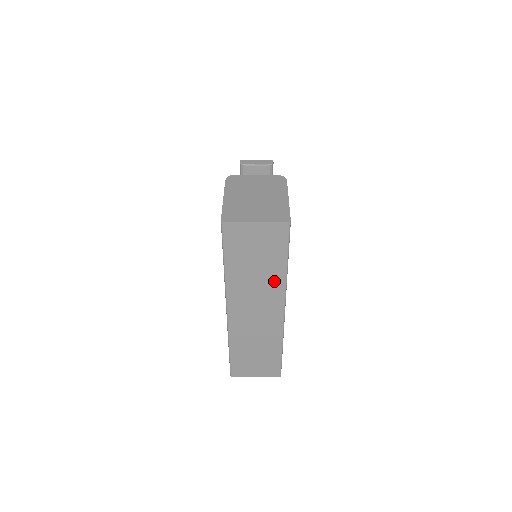
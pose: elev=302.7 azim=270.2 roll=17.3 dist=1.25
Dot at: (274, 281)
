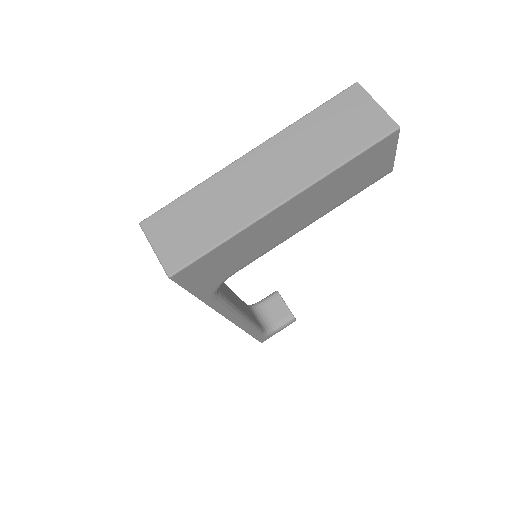
Dot at: (320, 163)
